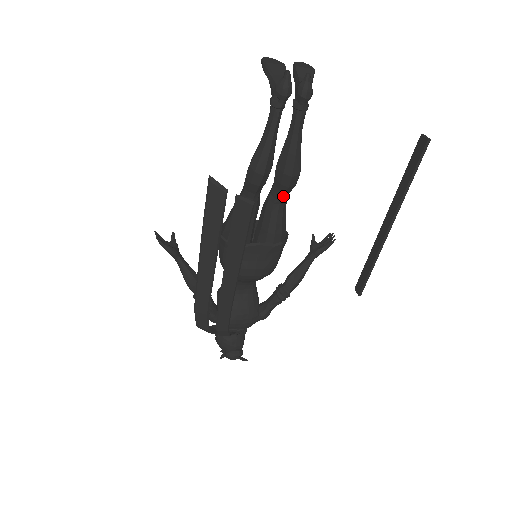
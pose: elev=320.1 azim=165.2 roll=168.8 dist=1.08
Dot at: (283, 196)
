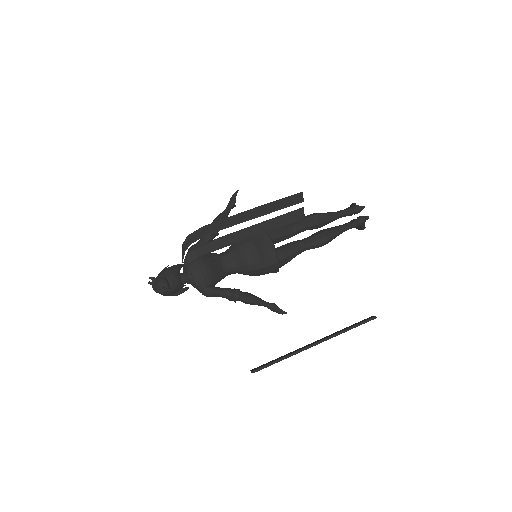
Dot at: (307, 244)
